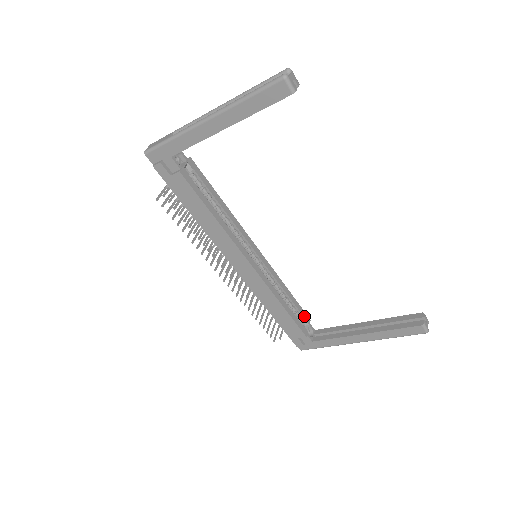
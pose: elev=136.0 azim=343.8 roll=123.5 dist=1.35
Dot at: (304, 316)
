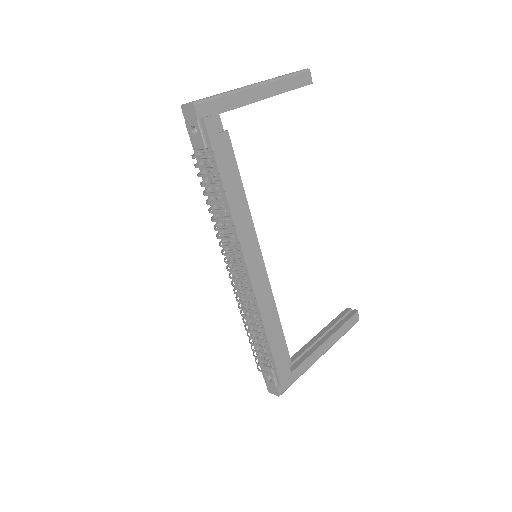
Dot at: occluded
